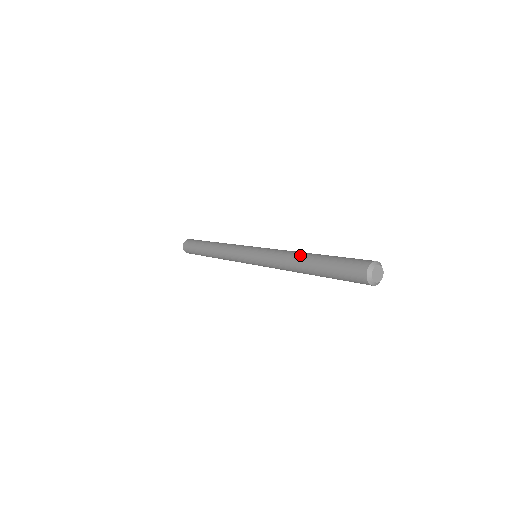
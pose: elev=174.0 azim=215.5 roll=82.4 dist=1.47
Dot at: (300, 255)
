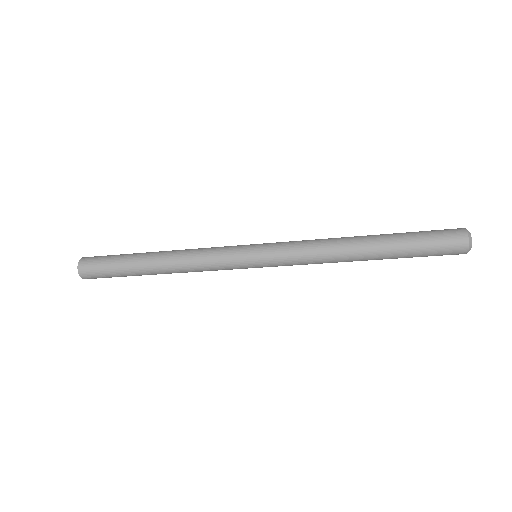
Dot at: (354, 243)
